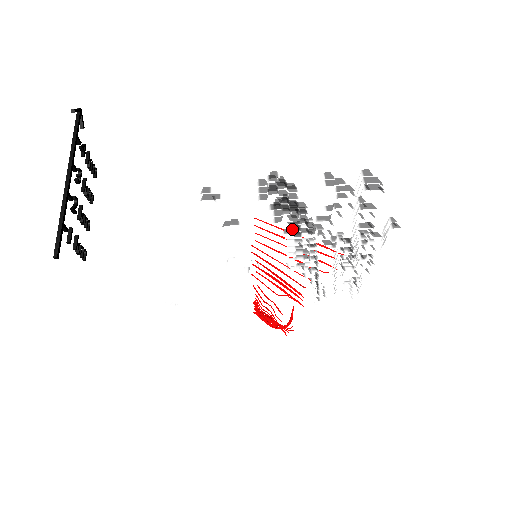
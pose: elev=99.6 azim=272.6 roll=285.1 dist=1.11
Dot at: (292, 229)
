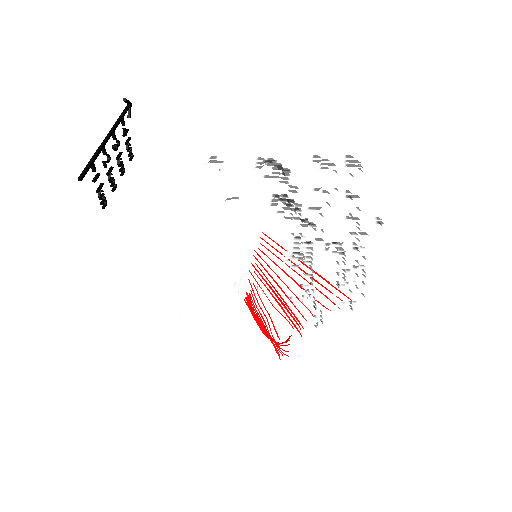
Dot at: (293, 240)
